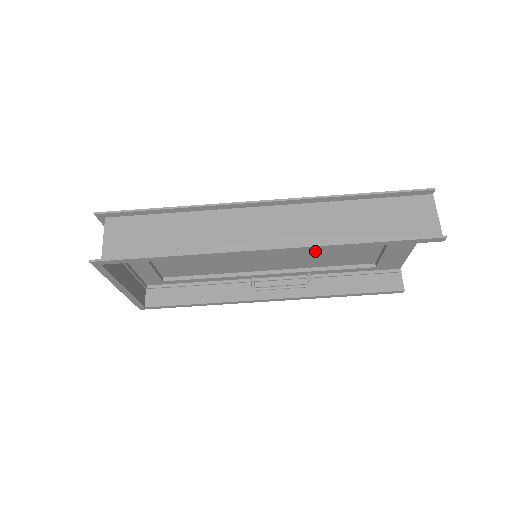
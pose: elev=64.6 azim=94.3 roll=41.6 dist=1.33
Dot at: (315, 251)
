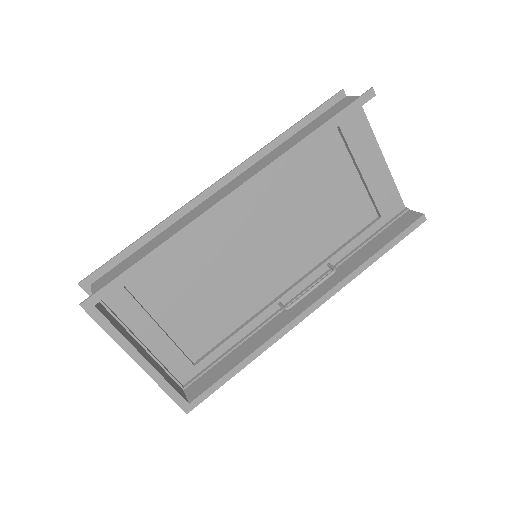
Dot at: (307, 223)
